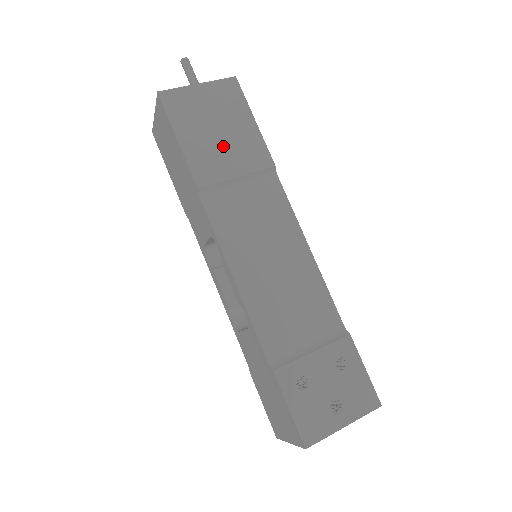
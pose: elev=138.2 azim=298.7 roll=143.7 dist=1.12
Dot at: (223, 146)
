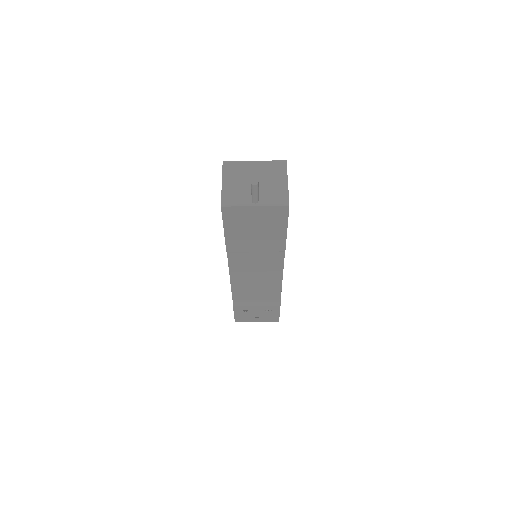
Dot at: (254, 238)
